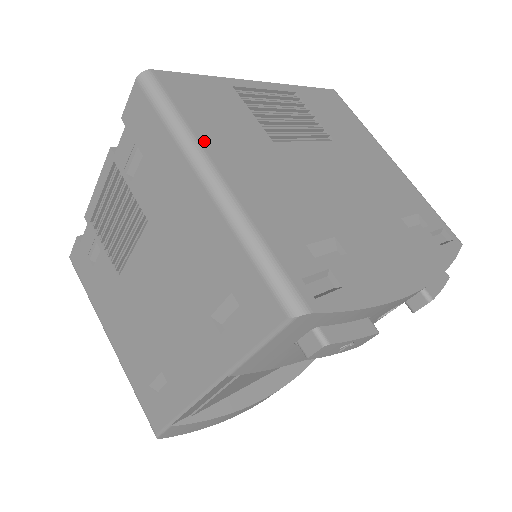
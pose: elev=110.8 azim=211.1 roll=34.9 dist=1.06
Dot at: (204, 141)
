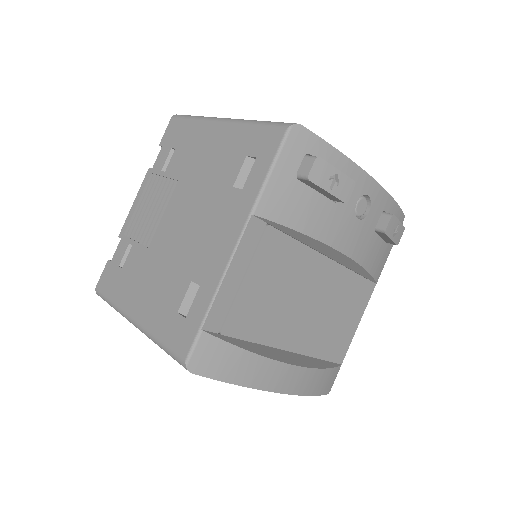
Dot at: occluded
